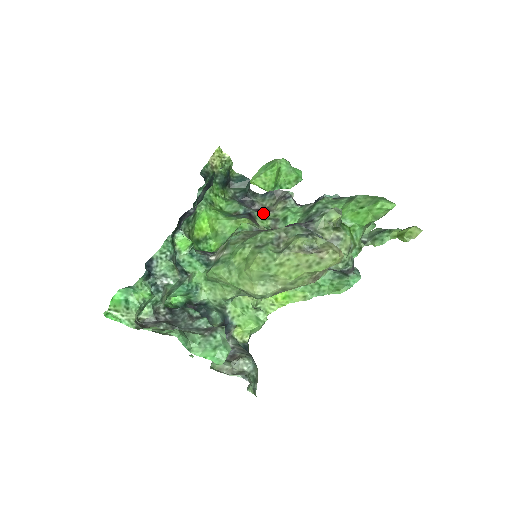
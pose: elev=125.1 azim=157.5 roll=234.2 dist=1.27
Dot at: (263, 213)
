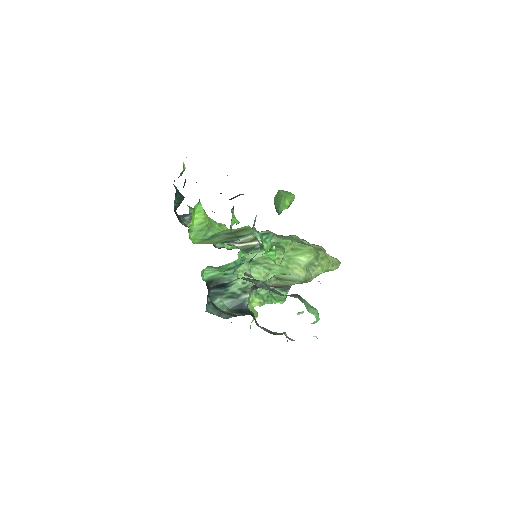
Dot at: occluded
